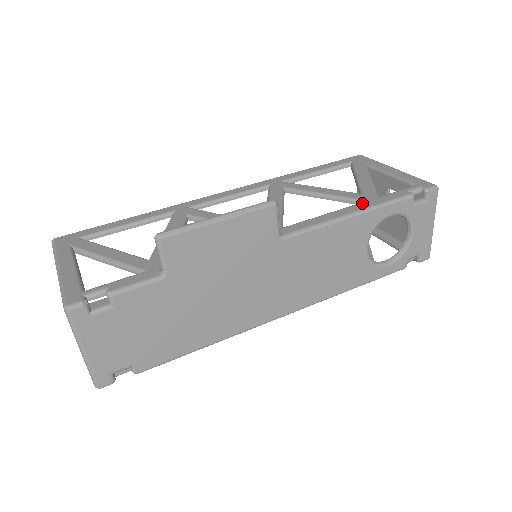
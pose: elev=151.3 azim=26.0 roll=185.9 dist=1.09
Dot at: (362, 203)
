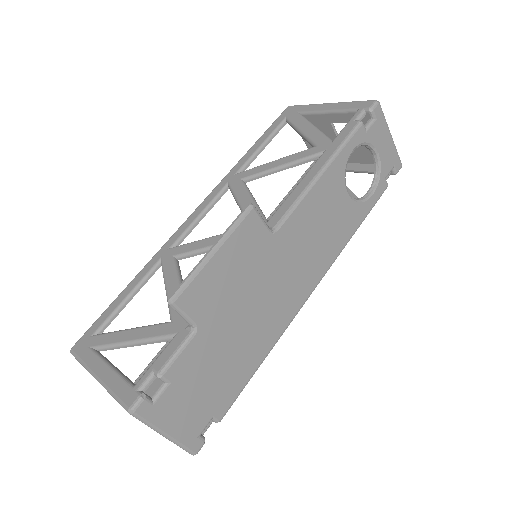
Dot at: (322, 156)
